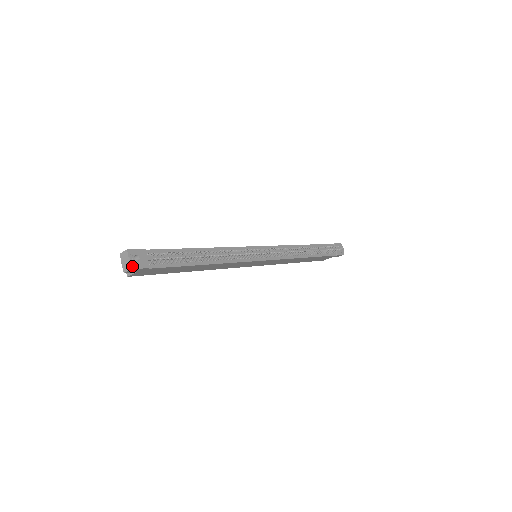
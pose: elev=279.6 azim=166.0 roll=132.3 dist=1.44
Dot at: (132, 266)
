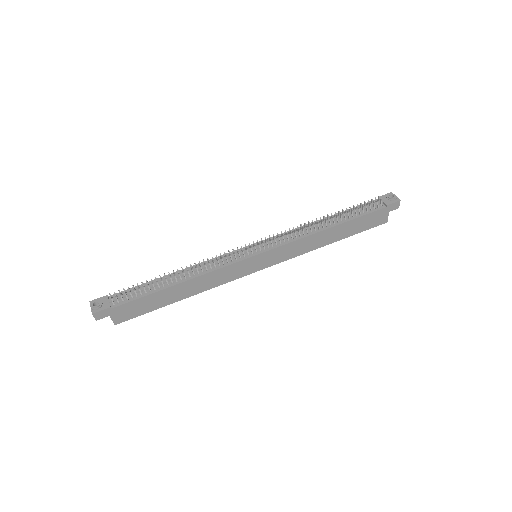
Dot at: (93, 311)
